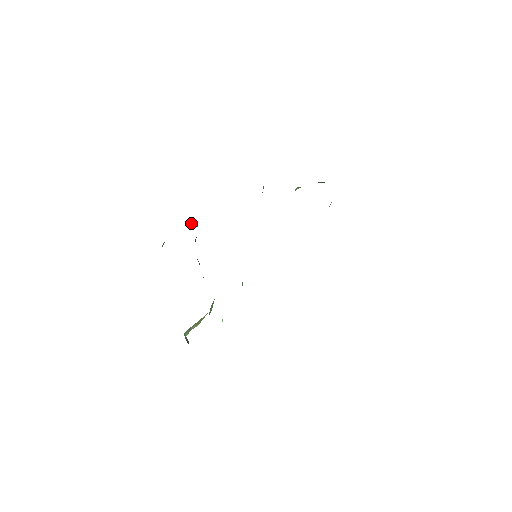
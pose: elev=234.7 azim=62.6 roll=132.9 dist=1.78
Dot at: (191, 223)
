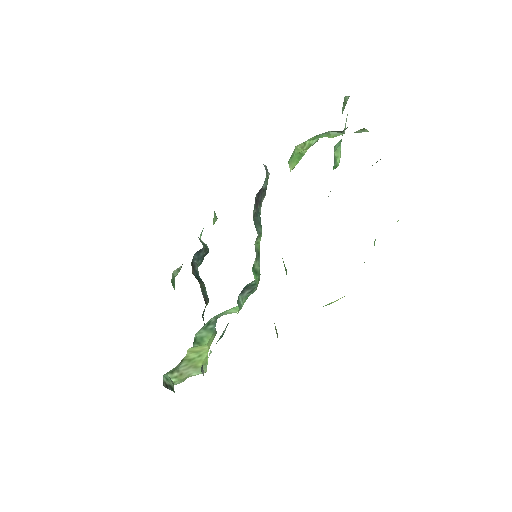
Dot at: (200, 239)
